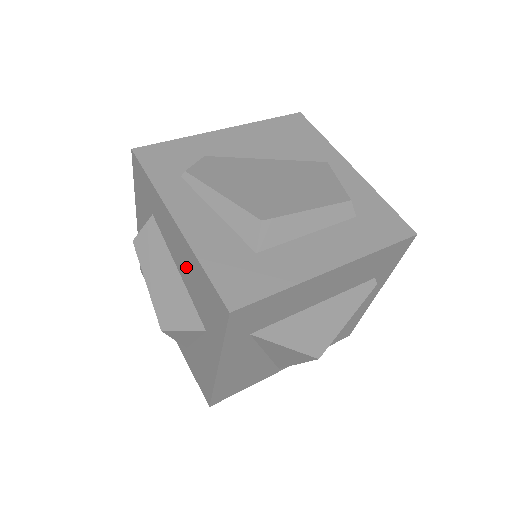
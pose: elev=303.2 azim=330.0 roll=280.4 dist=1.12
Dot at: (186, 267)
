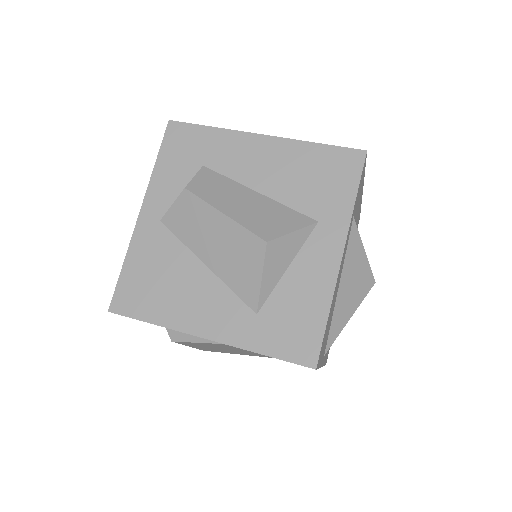
Dot at: (281, 171)
